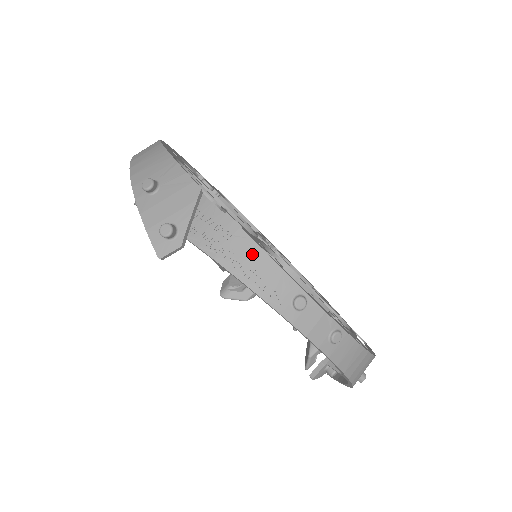
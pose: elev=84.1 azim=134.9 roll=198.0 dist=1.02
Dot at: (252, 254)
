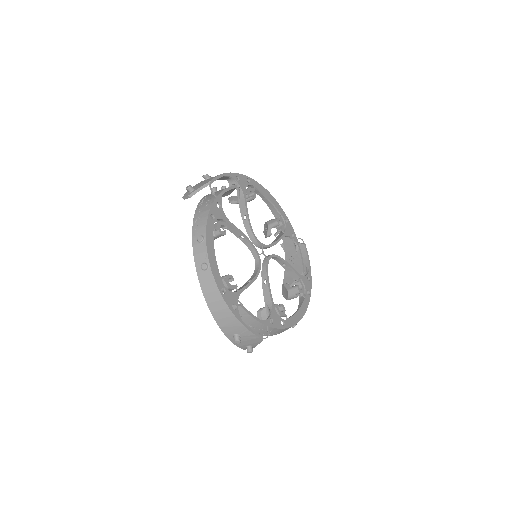
Dot at: (279, 331)
